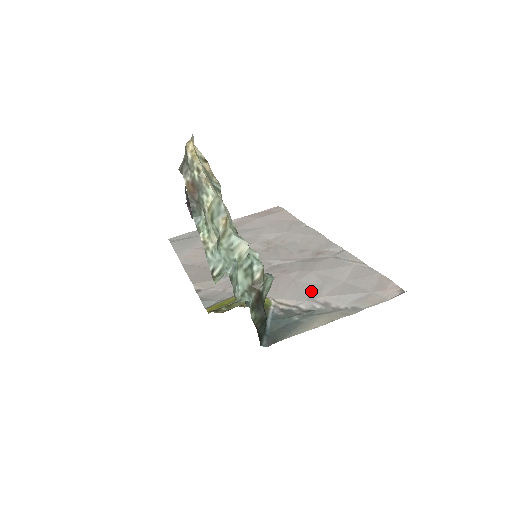
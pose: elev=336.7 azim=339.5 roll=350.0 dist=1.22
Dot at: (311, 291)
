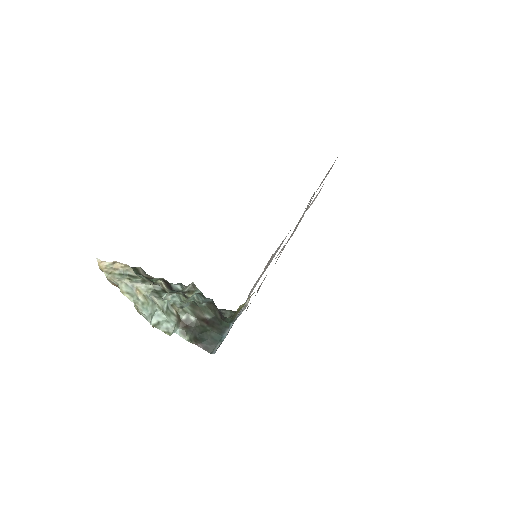
Dot at: occluded
